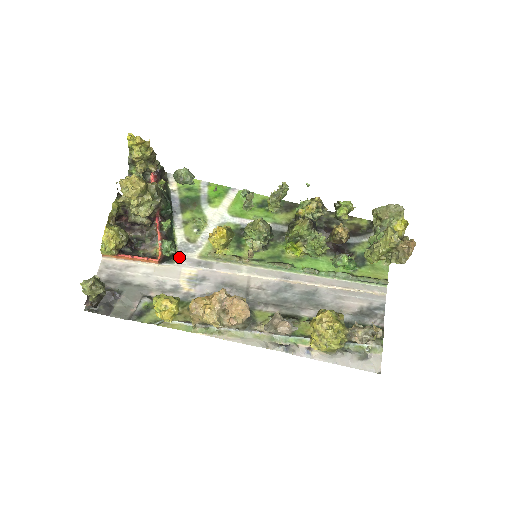
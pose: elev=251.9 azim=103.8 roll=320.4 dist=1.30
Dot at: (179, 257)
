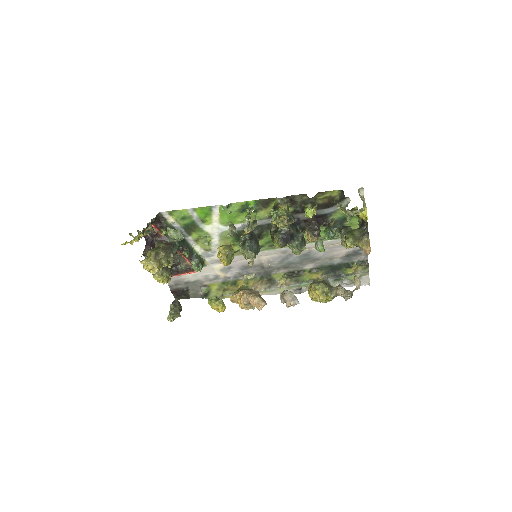
Dot at: (207, 261)
